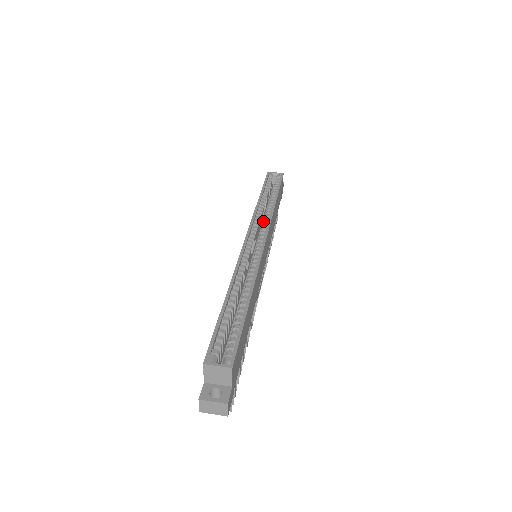
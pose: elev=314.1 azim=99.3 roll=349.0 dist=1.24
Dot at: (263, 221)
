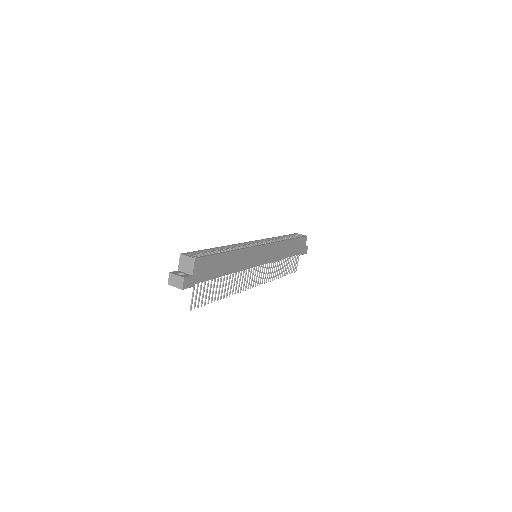
Dot at: occluded
